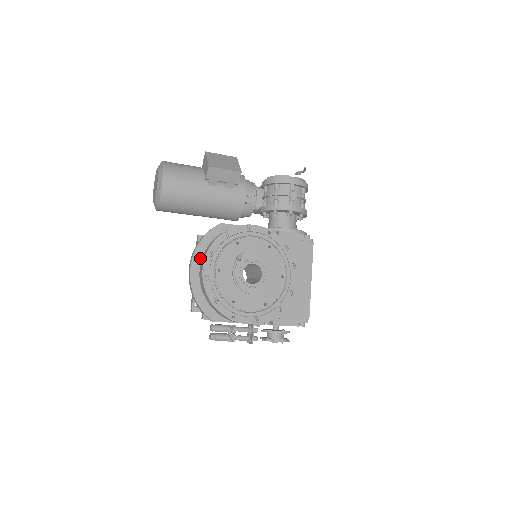
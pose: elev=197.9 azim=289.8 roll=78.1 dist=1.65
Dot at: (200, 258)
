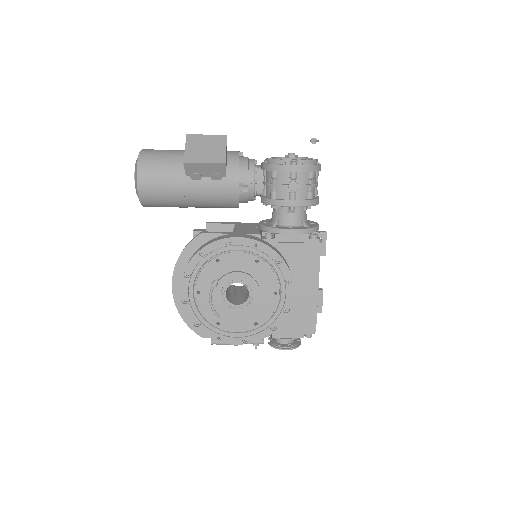
Dot at: (181, 274)
